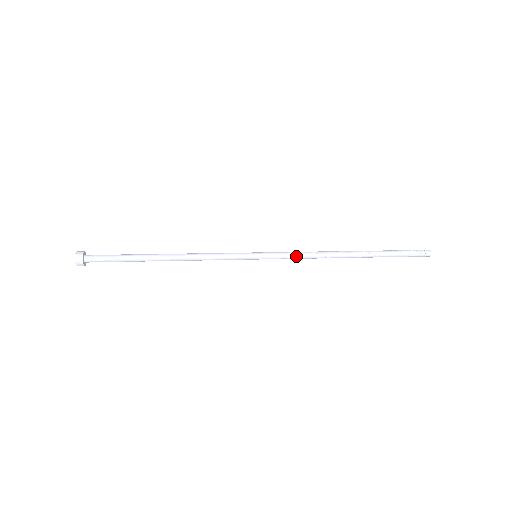
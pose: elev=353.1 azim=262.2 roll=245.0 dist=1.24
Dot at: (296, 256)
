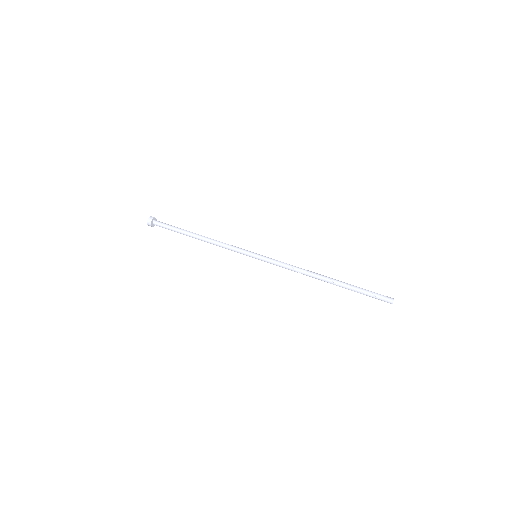
Dot at: occluded
